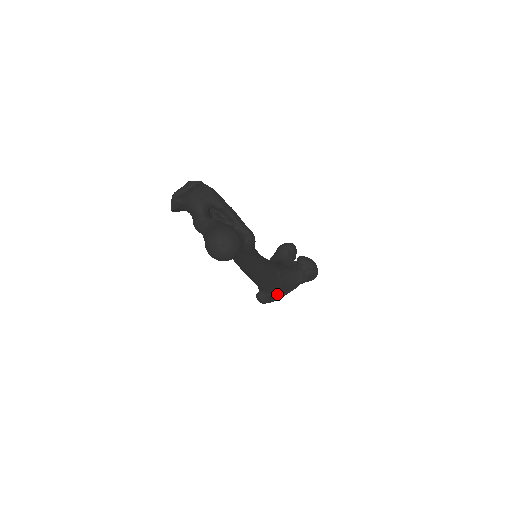
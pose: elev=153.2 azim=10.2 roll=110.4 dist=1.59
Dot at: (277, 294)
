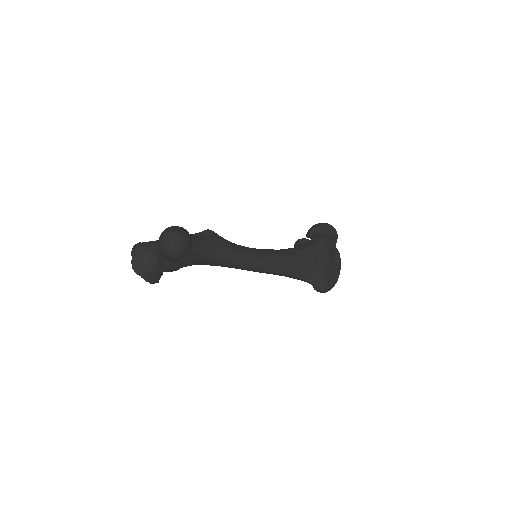
Dot at: (326, 271)
